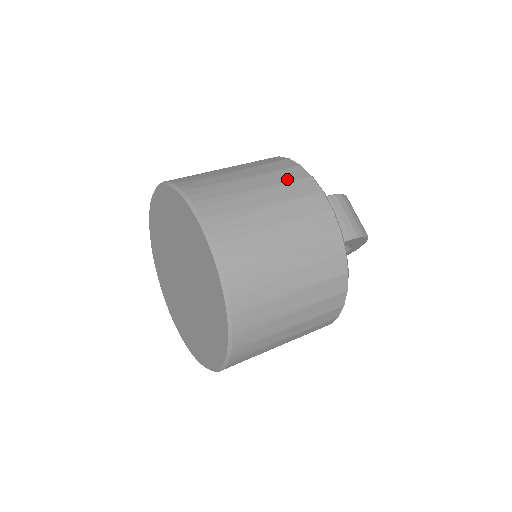
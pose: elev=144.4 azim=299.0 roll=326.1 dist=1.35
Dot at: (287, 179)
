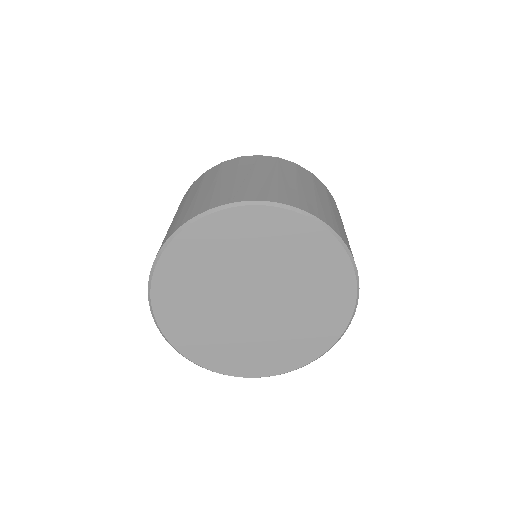
Dot at: (325, 191)
